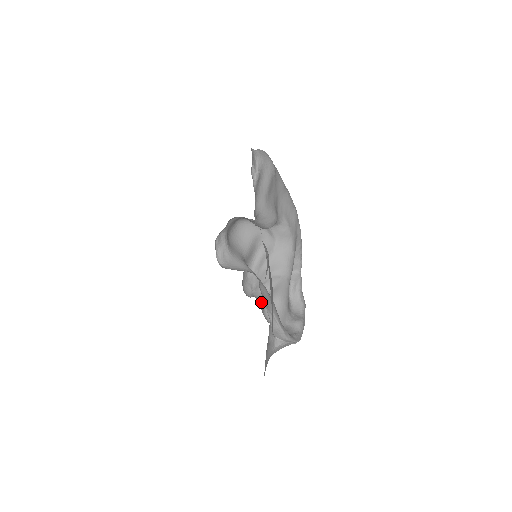
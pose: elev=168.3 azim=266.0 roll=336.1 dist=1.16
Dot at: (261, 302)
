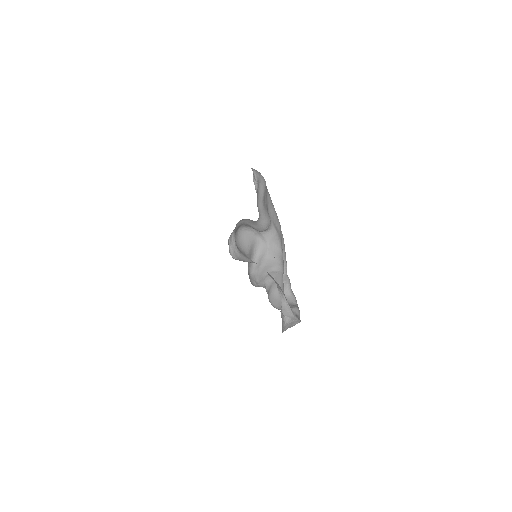
Dot at: (266, 291)
